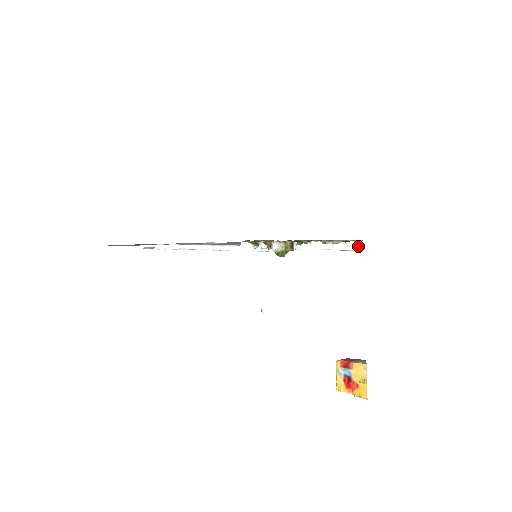
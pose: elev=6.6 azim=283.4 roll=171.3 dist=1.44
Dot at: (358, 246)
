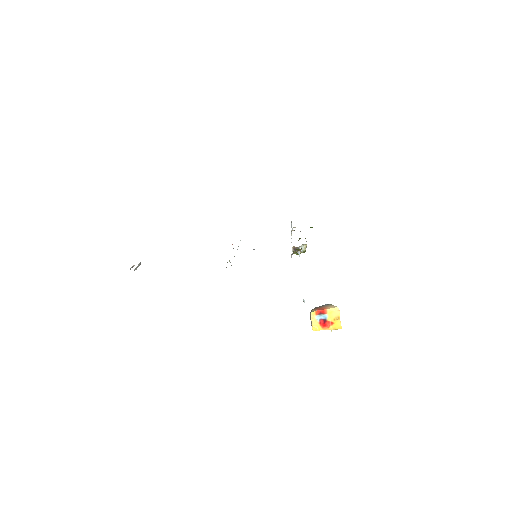
Dot at: (291, 222)
